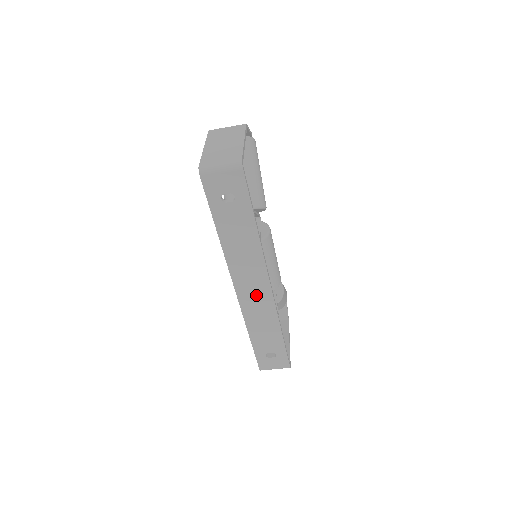
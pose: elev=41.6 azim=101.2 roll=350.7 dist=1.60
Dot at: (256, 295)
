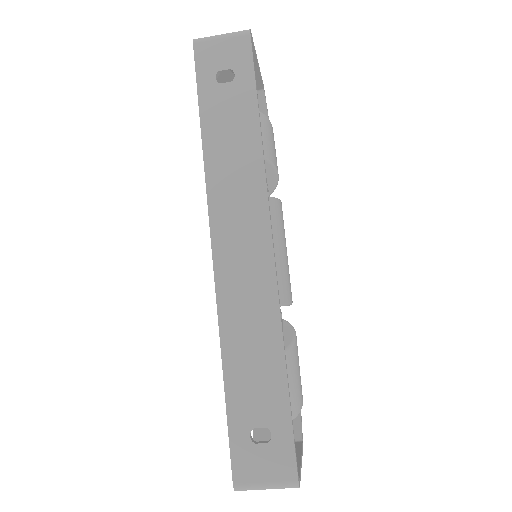
Dot at: (246, 264)
